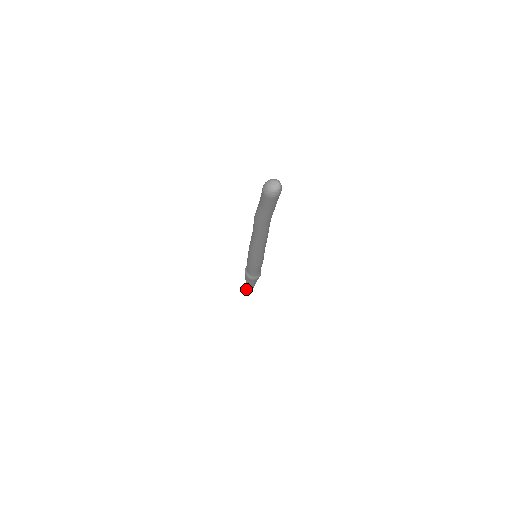
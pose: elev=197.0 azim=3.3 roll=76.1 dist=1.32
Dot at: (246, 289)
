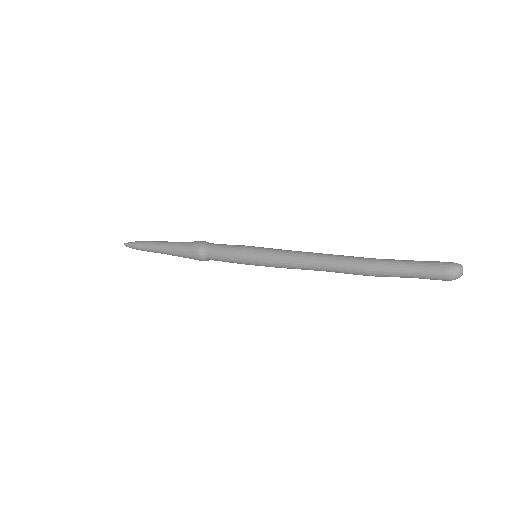
Dot at: occluded
